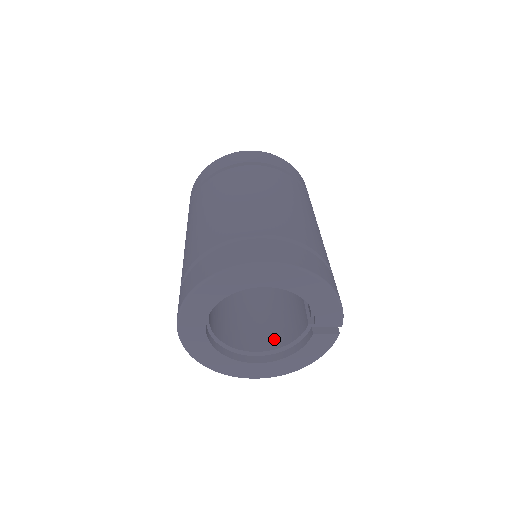
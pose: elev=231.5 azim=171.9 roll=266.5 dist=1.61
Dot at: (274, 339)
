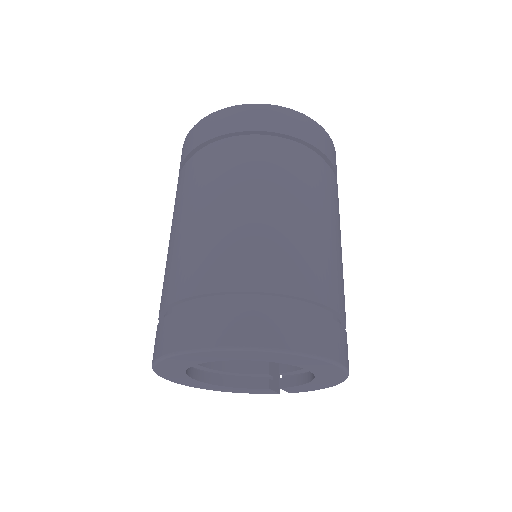
Dot at: occluded
